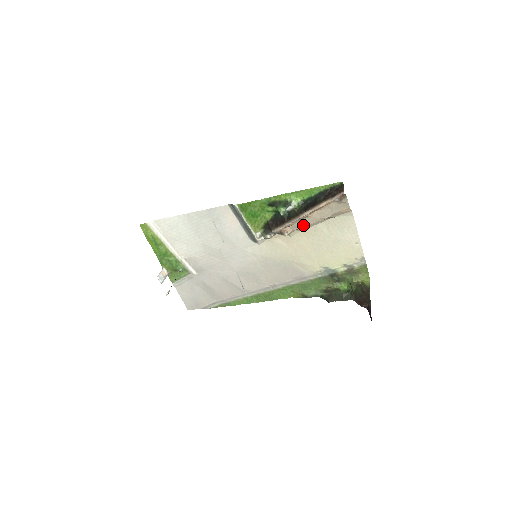
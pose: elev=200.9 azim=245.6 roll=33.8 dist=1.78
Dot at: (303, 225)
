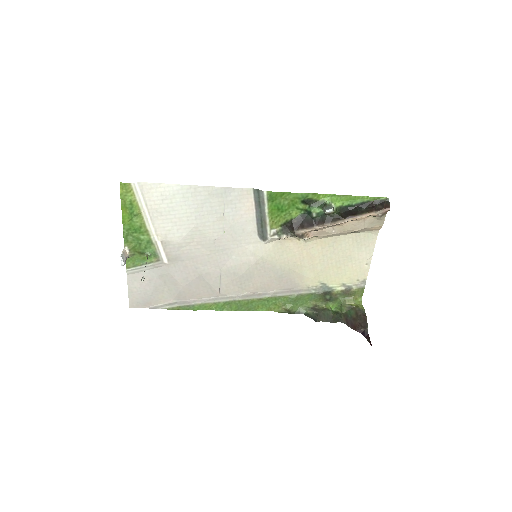
Dot at: (328, 233)
